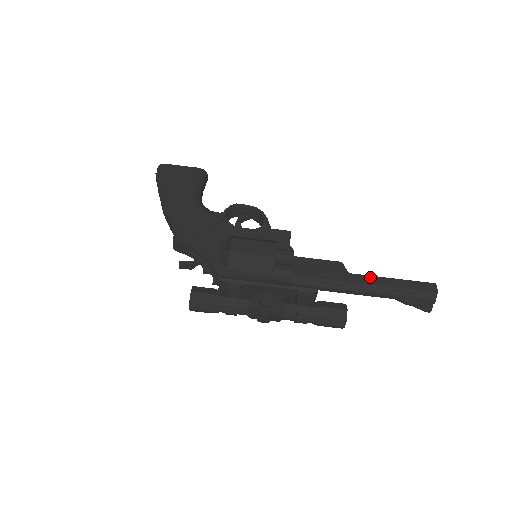
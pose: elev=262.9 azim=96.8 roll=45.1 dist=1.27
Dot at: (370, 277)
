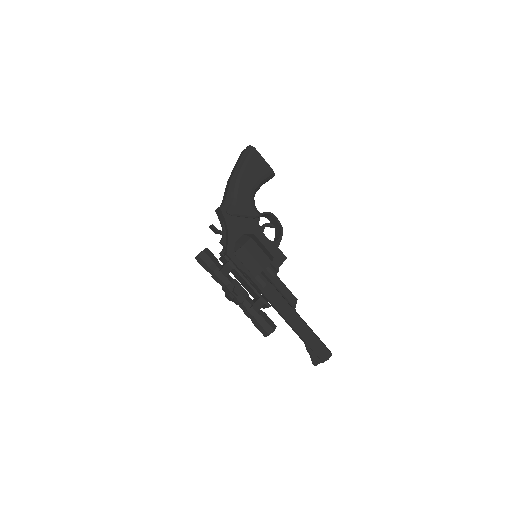
Dot at: (303, 322)
